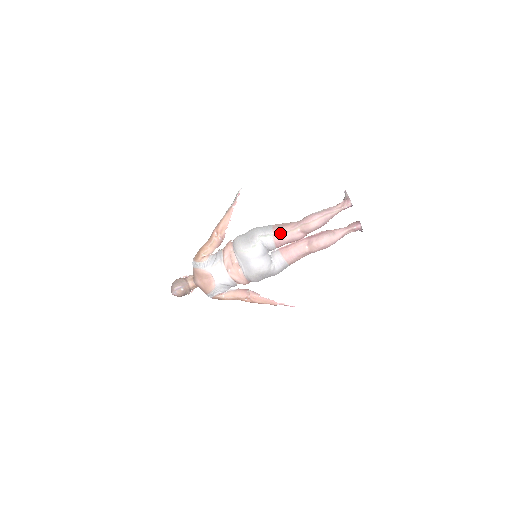
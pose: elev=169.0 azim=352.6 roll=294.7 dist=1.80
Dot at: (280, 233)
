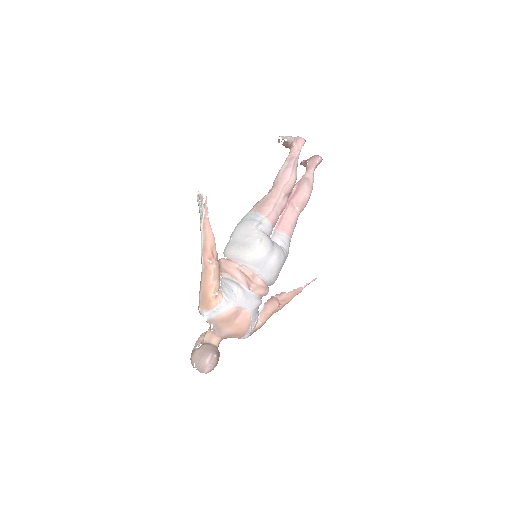
Dot at: (270, 210)
